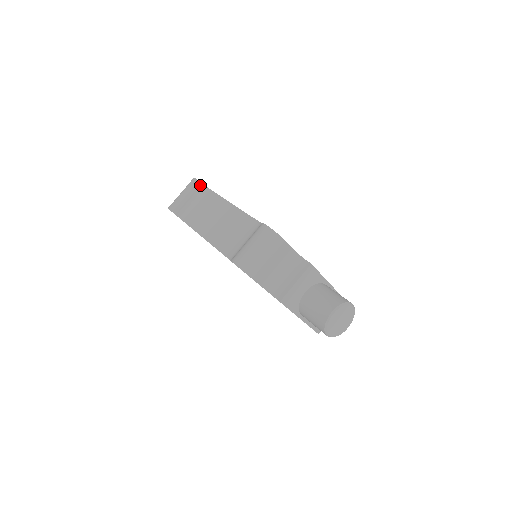
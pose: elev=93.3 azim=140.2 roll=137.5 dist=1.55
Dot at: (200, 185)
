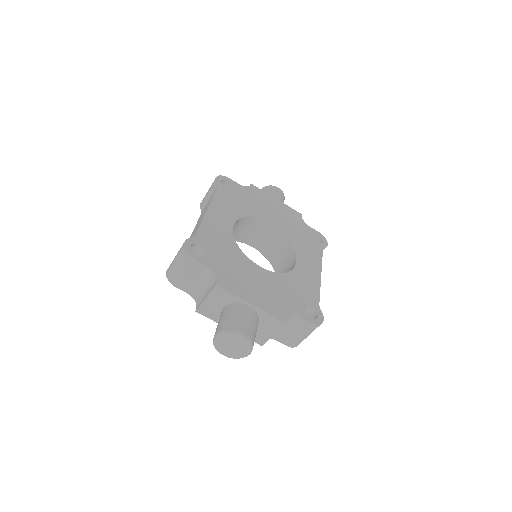
Dot at: (215, 184)
